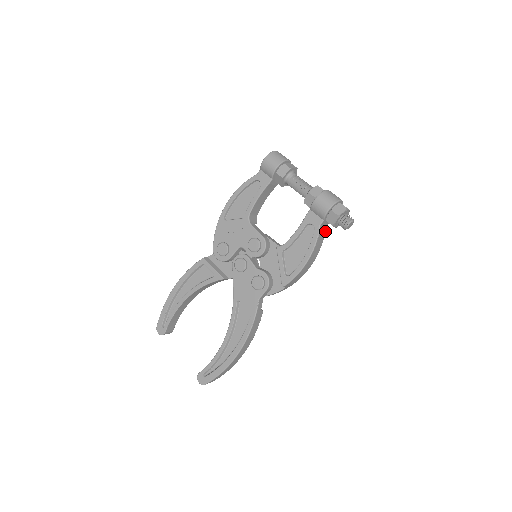
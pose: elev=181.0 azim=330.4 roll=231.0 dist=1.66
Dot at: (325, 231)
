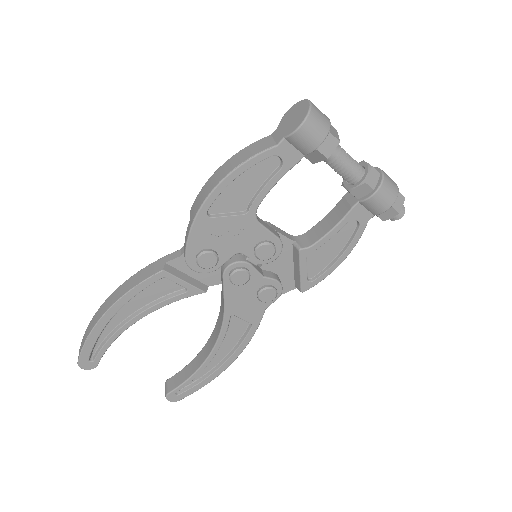
Dot at: occluded
